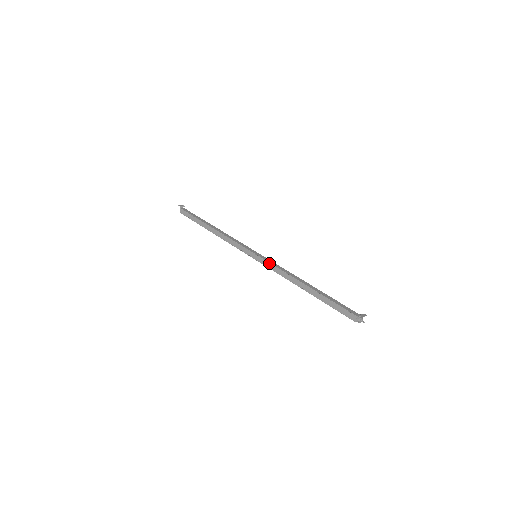
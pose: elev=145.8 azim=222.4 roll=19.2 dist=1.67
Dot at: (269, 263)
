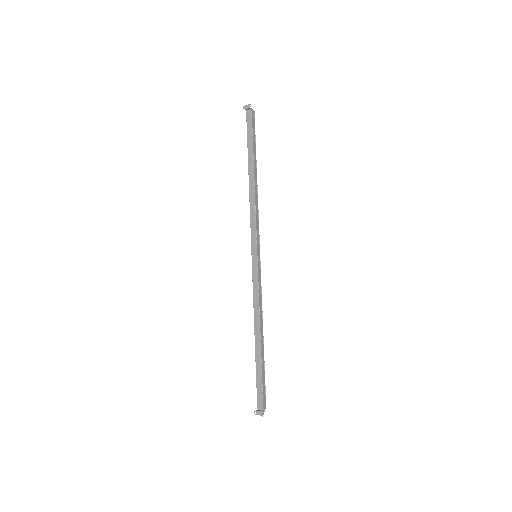
Dot at: (252, 281)
